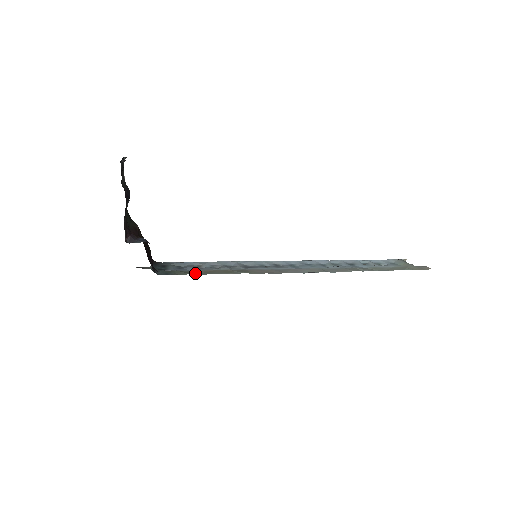
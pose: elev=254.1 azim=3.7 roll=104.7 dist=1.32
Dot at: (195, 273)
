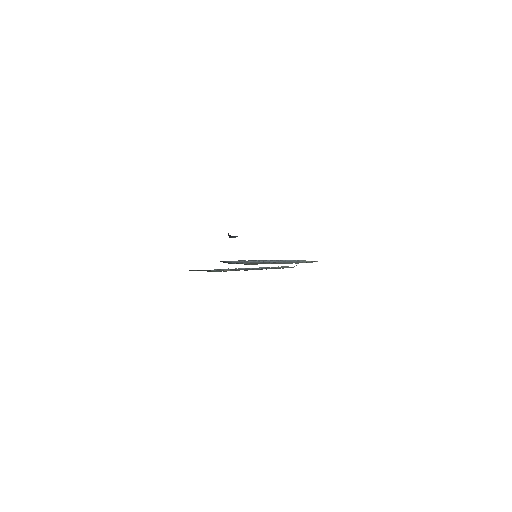
Dot at: (251, 264)
